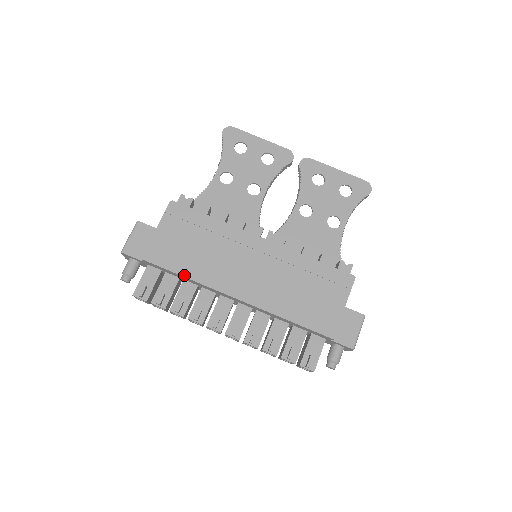
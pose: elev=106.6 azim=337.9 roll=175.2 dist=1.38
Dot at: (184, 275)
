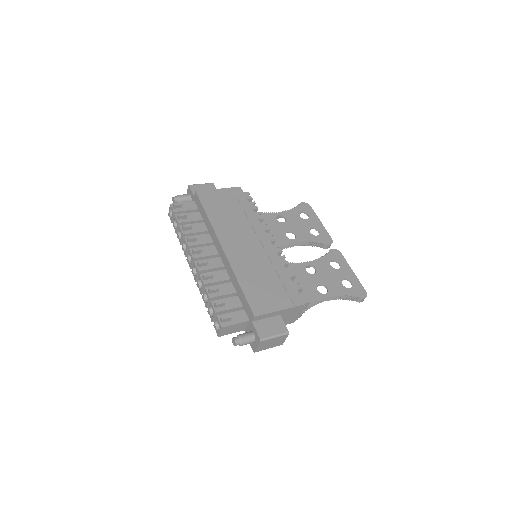
Dot at: (208, 214)
